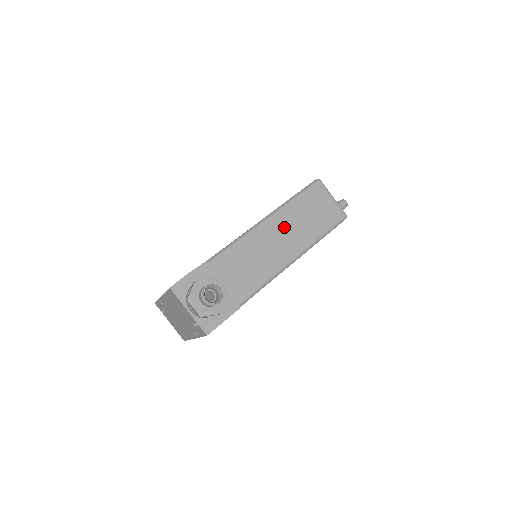
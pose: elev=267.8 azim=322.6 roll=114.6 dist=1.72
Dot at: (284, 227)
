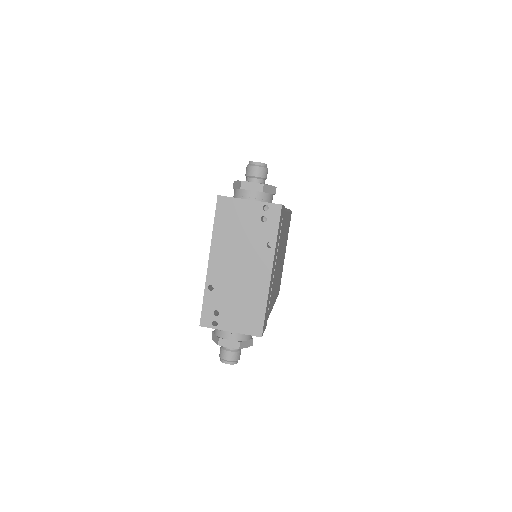
Dot at: occluded
